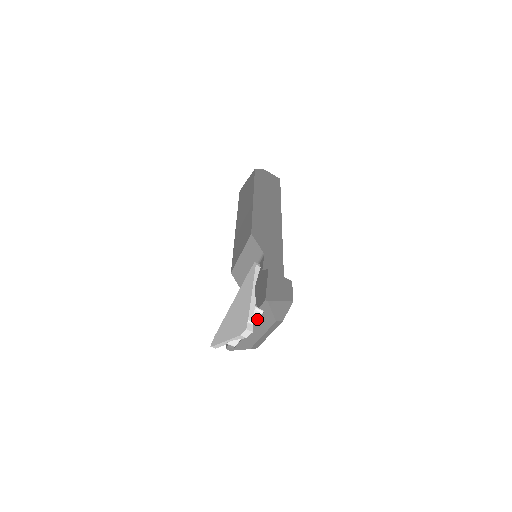
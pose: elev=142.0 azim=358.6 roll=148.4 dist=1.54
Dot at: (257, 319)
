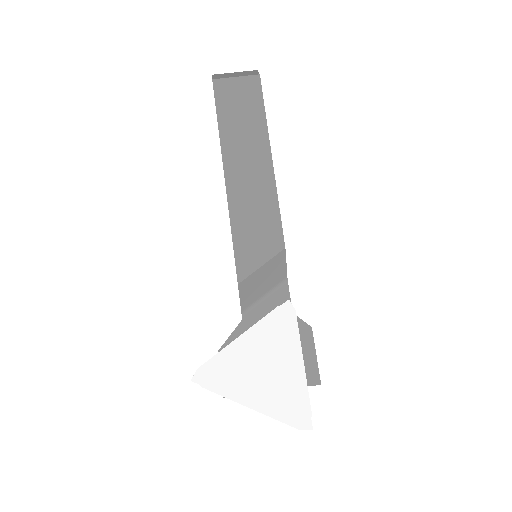
Dot at: occluded
